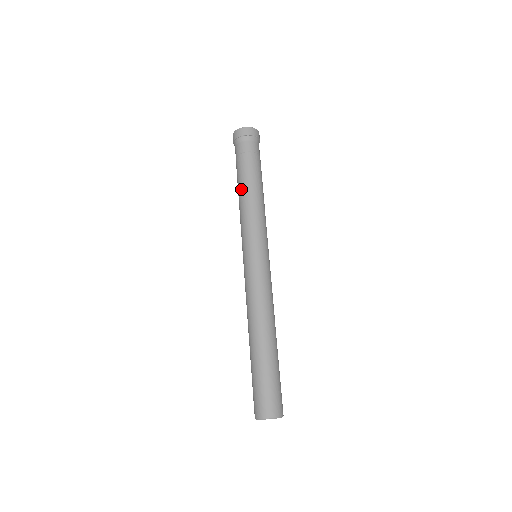
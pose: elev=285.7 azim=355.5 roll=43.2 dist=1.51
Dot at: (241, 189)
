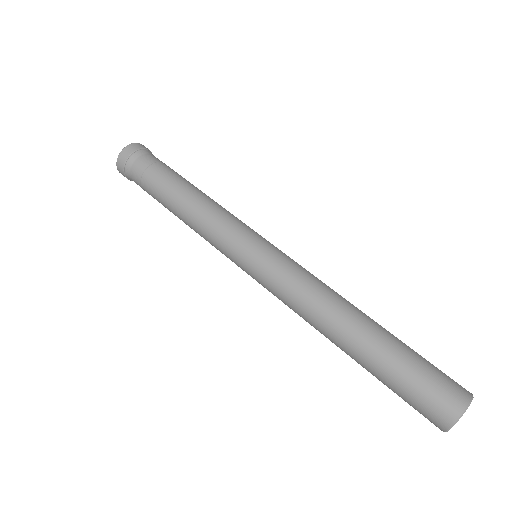
Dot at: (183, 193)
